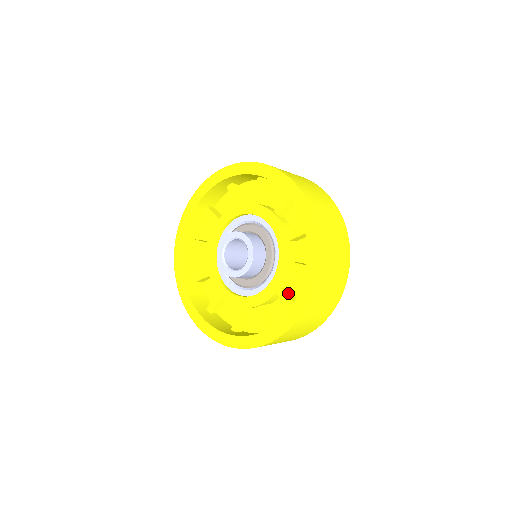
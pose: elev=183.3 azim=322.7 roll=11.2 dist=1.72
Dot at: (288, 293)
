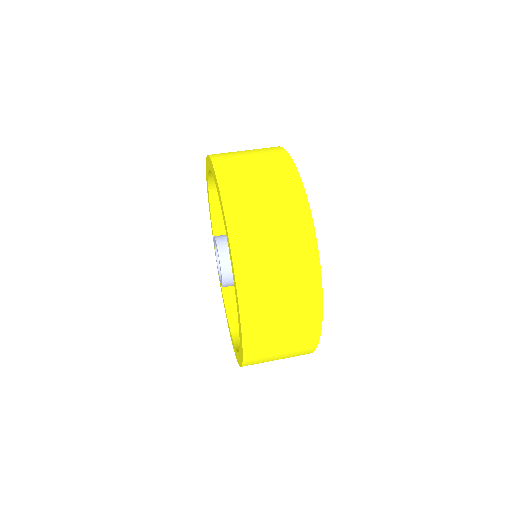
Dot at: occluded
